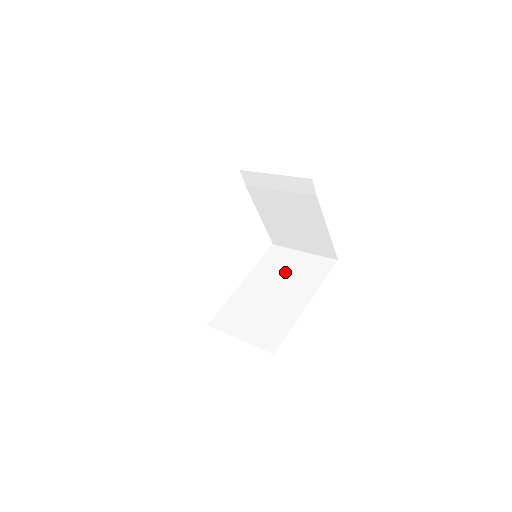
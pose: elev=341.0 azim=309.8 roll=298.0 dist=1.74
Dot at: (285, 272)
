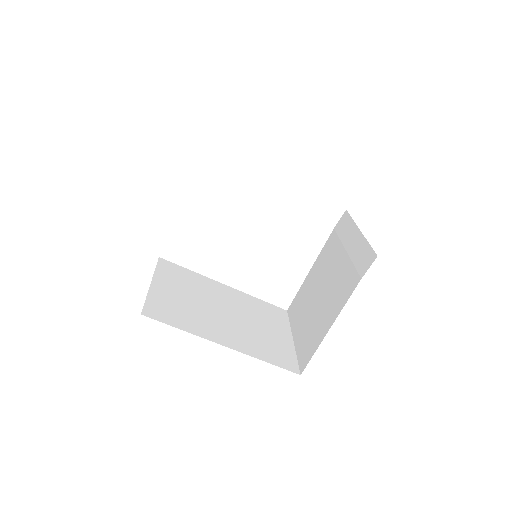
Dot at: (257, 322)
